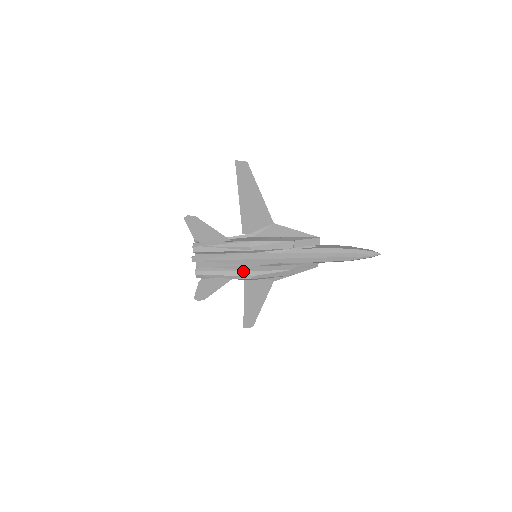
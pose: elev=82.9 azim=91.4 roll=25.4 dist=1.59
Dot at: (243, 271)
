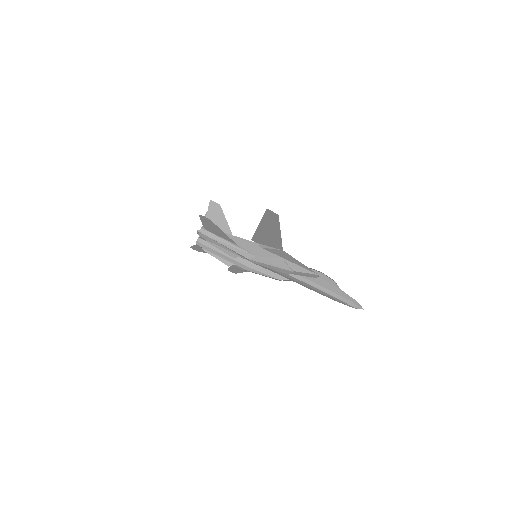
Dot at: (238, 262)
